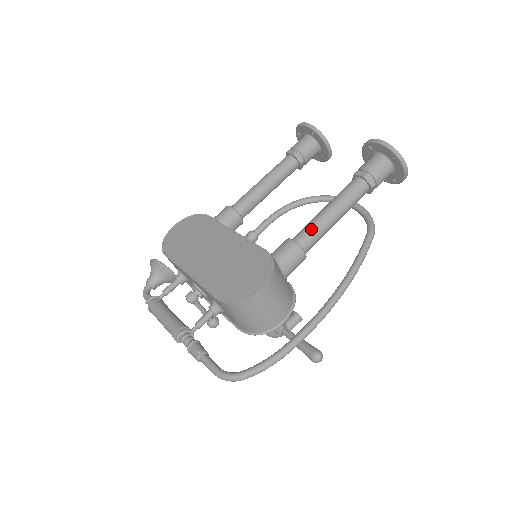
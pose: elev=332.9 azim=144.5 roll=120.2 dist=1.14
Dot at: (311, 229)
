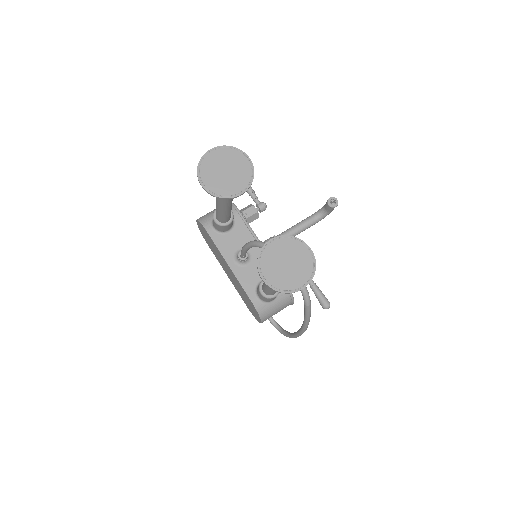
Dot at: (267, 292)
